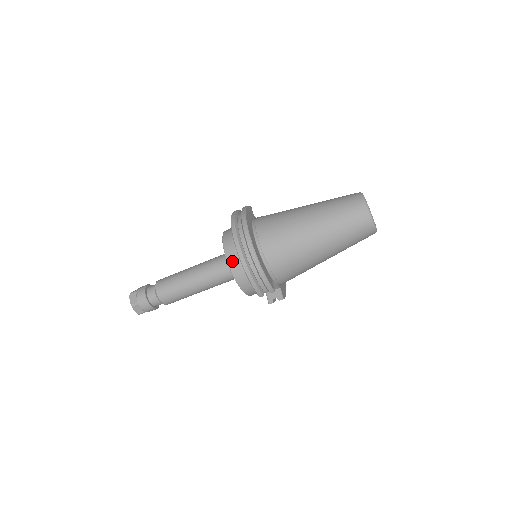
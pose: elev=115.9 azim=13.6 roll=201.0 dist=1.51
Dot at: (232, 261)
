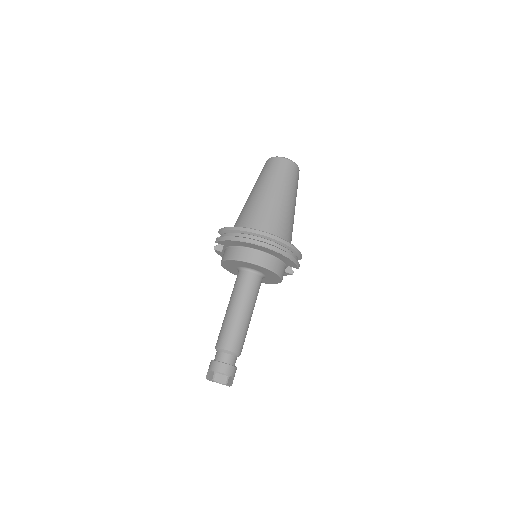
Dot at: (268, 264)
